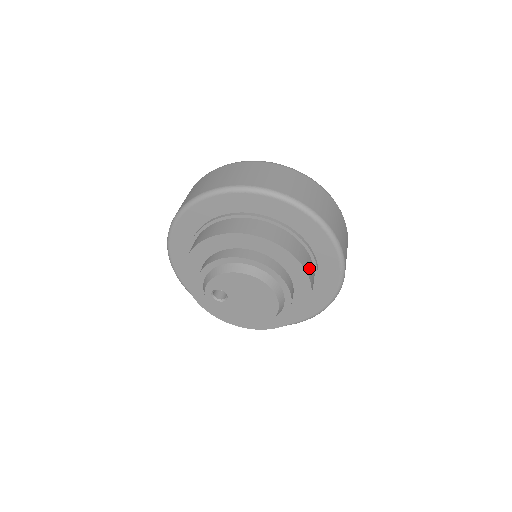
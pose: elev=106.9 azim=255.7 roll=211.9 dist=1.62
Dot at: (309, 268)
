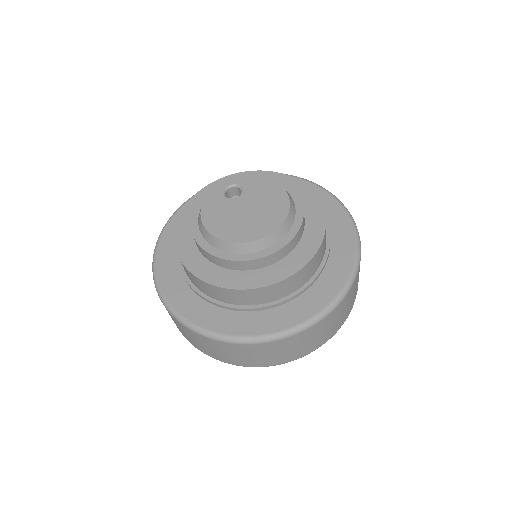
Dot at: (318, 257)
